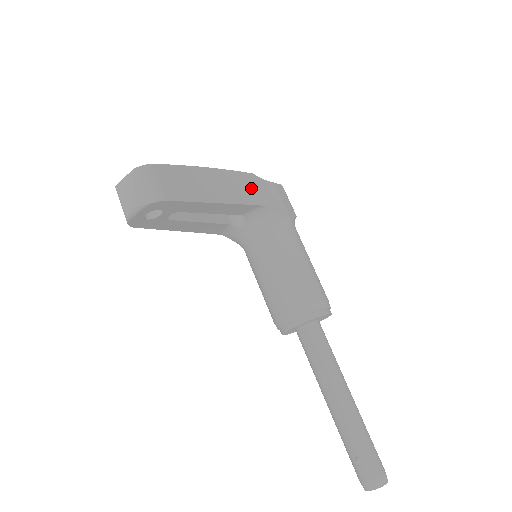
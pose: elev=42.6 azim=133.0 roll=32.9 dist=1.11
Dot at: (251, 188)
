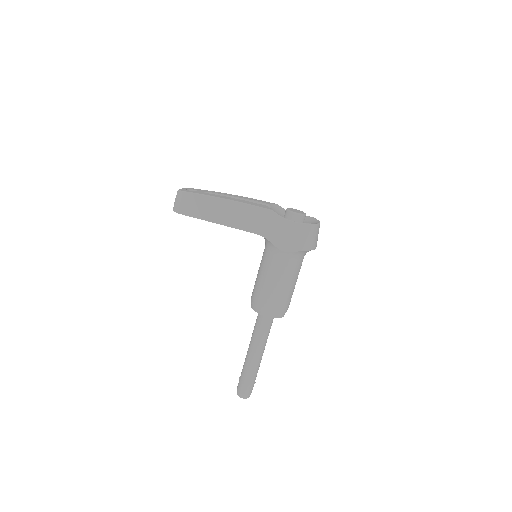
Dot at: (259, 221)
